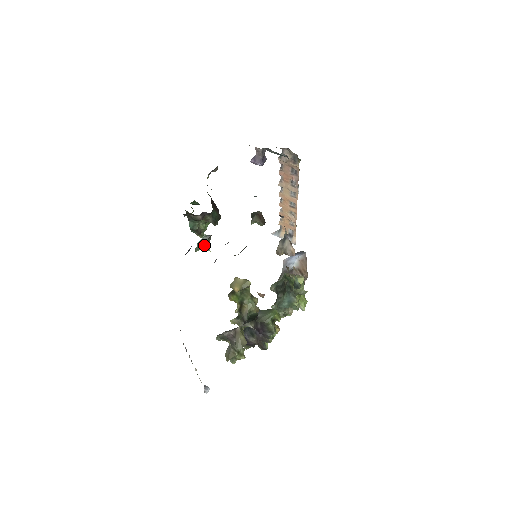
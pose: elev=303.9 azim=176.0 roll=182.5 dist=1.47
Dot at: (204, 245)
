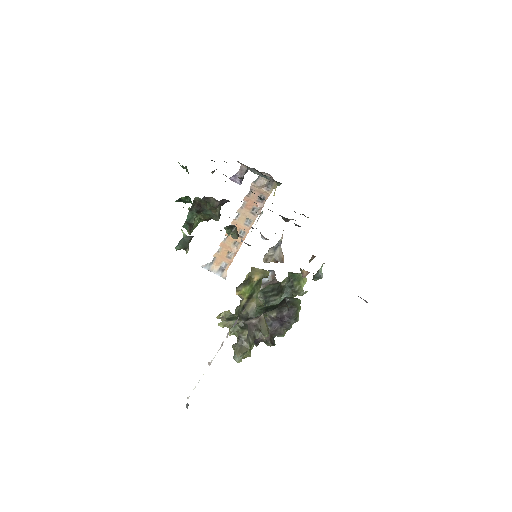
Dot at: (186, 245)
